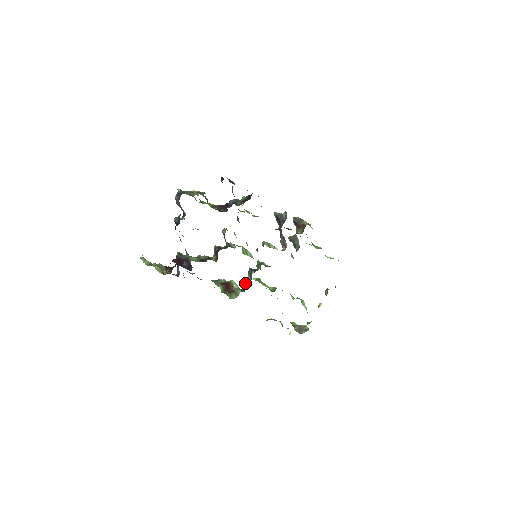
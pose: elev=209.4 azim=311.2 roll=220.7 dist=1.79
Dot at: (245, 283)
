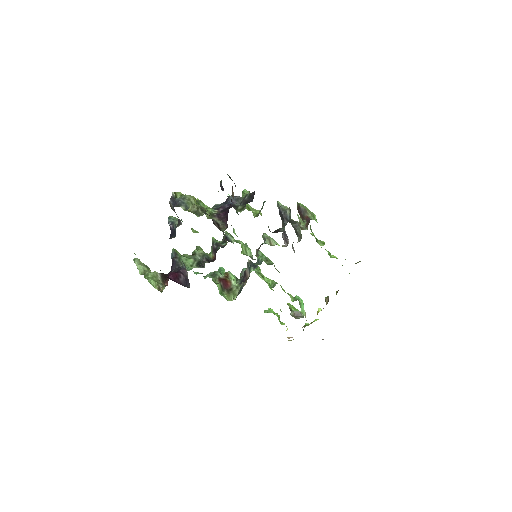
Dot at: (244, 283)
